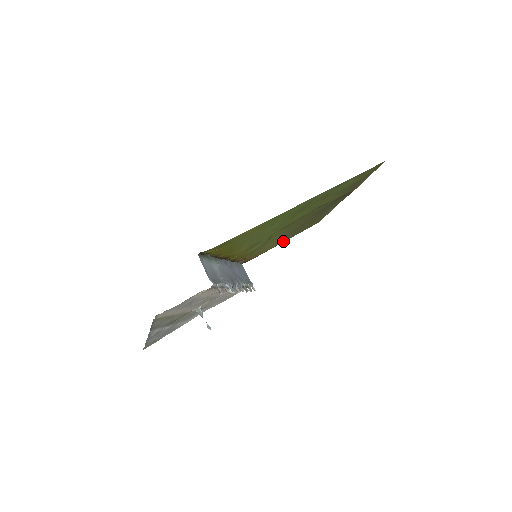
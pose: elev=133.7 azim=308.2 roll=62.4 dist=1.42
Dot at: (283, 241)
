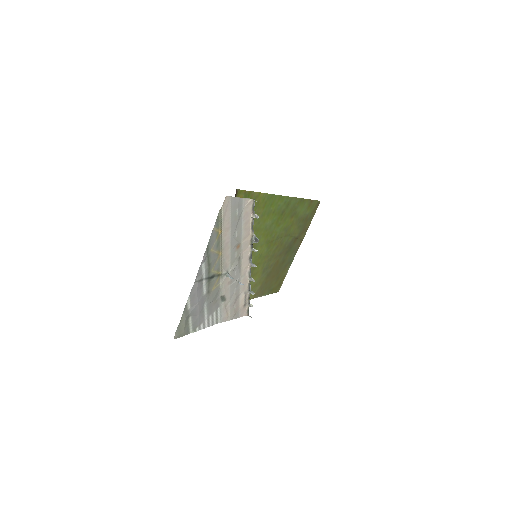
Dot at: (259, 294)
